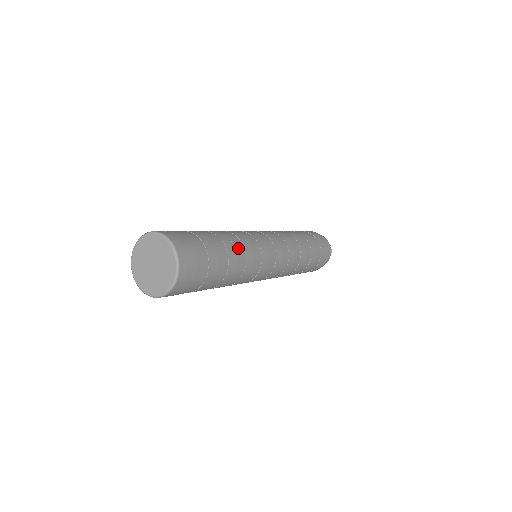
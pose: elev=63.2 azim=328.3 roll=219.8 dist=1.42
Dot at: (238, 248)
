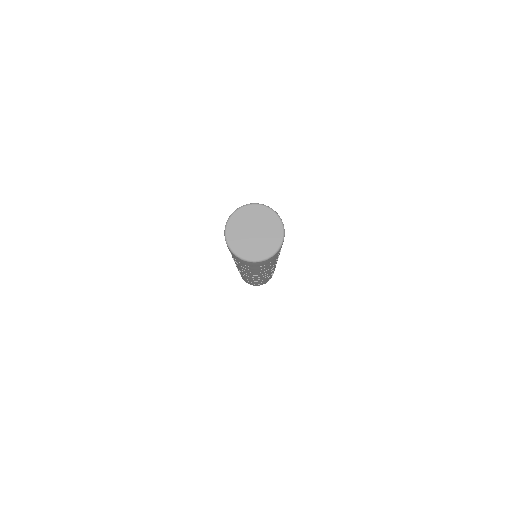
Dot at: occluded
